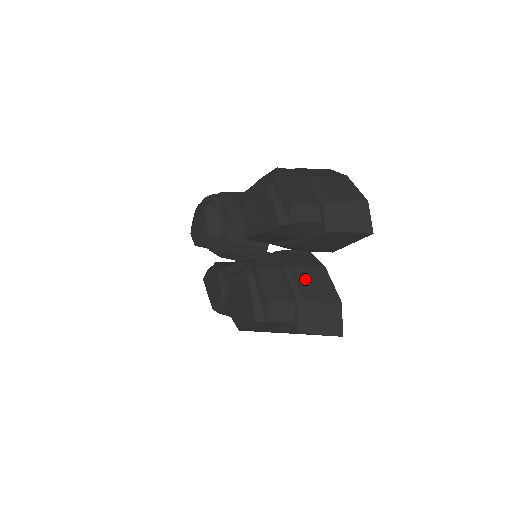
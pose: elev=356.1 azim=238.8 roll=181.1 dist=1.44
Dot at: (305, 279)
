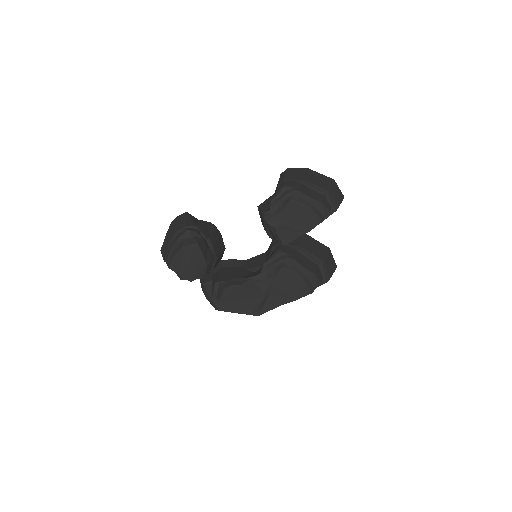
Dot at: (310, 248)
